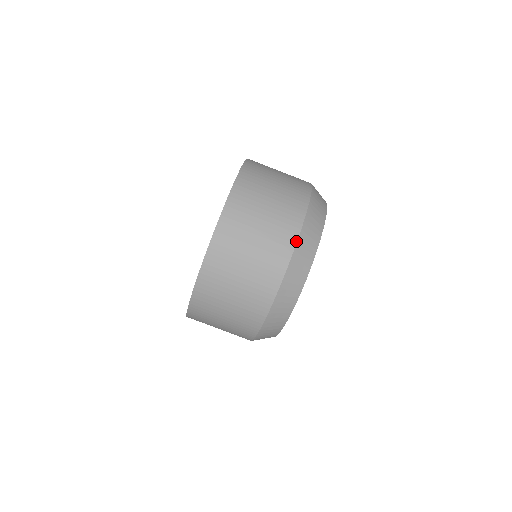
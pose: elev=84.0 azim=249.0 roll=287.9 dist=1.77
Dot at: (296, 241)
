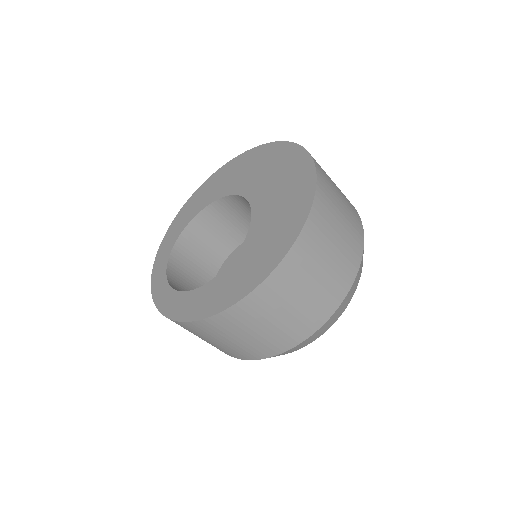
Dot at: (312, 334)
